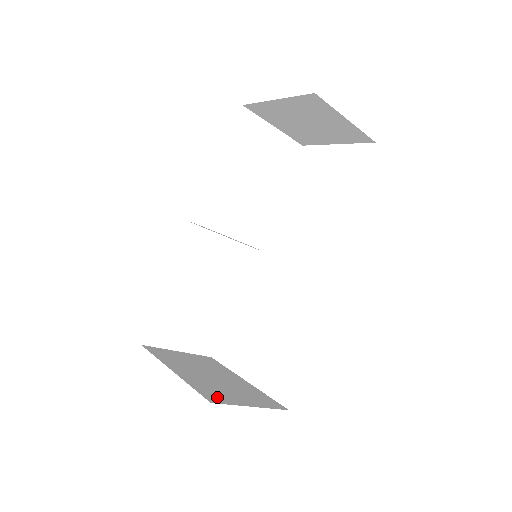
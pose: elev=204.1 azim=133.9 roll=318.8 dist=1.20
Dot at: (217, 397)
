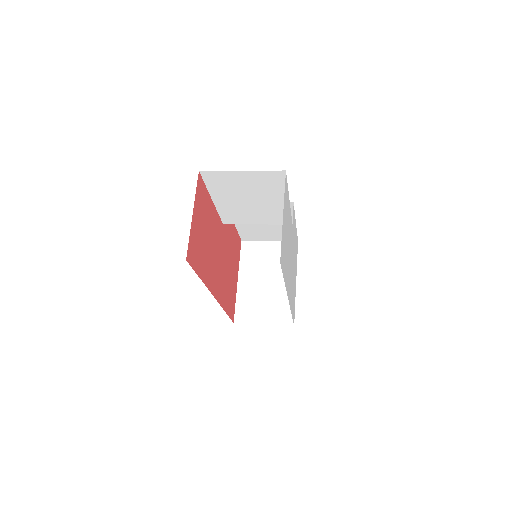
Dot at: (244, 315)
